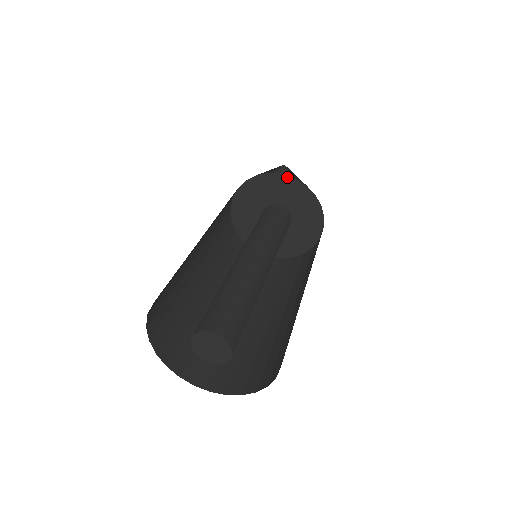
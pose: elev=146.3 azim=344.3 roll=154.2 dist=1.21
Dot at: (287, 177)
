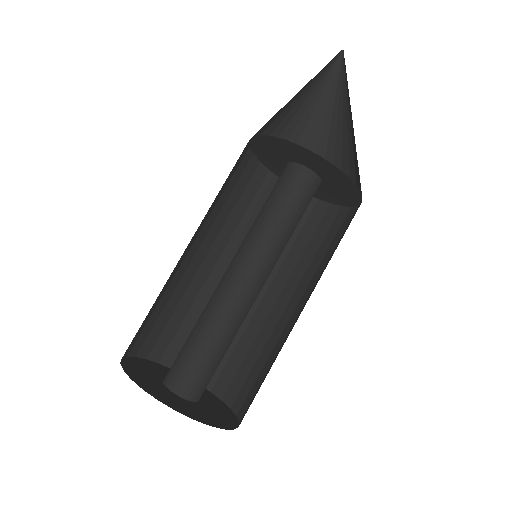
Dot at: (279, 139)
